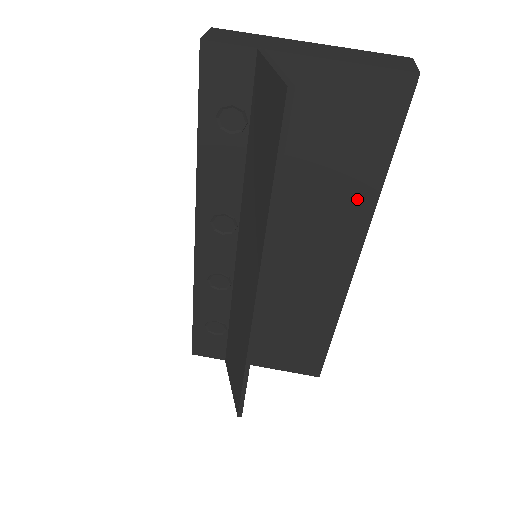
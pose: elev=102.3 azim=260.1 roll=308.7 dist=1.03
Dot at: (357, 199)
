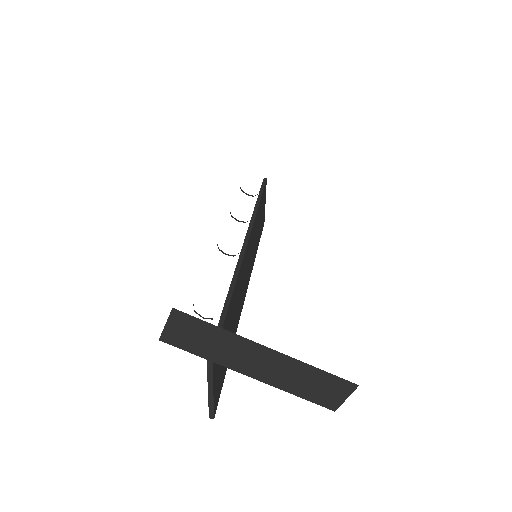
Dot at: occluded
